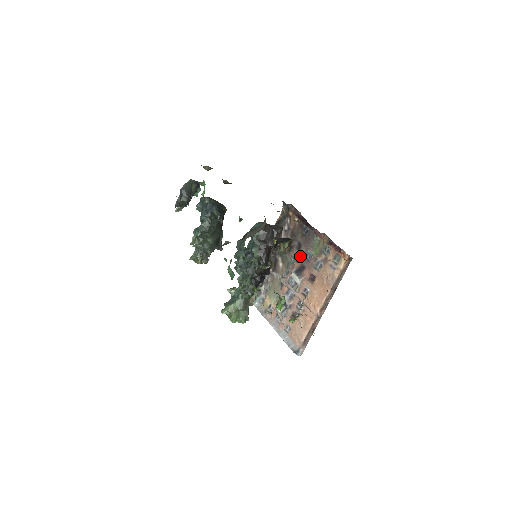
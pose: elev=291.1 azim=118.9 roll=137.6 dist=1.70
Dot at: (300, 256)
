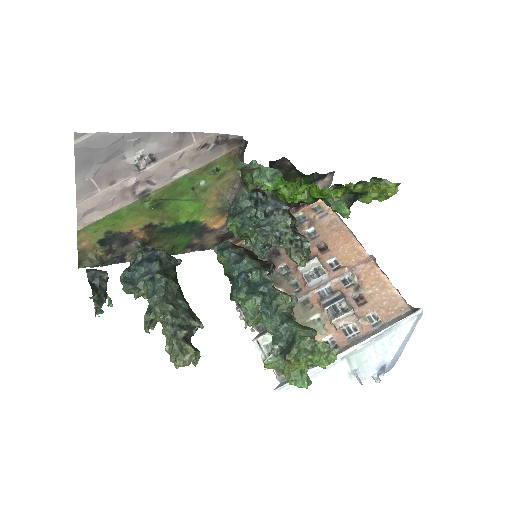
Dot at: occluded
